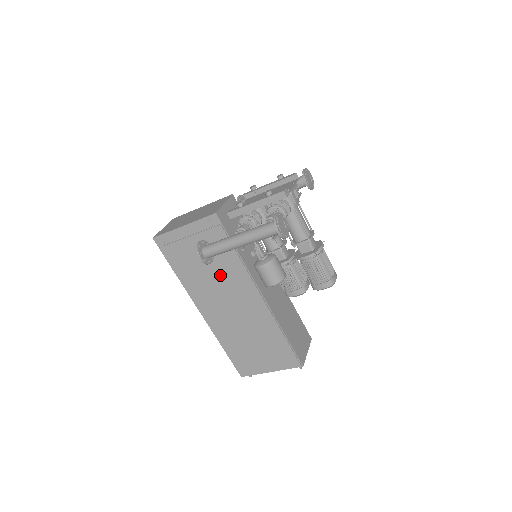
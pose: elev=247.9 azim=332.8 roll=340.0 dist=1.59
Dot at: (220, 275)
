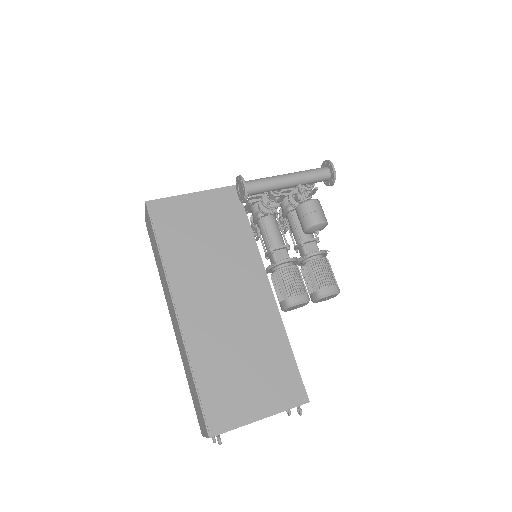
Dot at: (223, 255)
